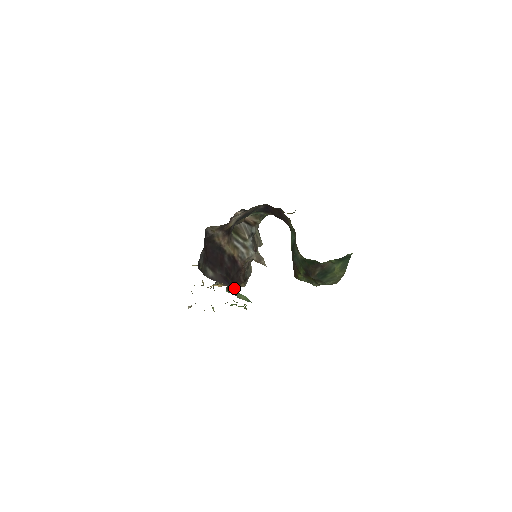
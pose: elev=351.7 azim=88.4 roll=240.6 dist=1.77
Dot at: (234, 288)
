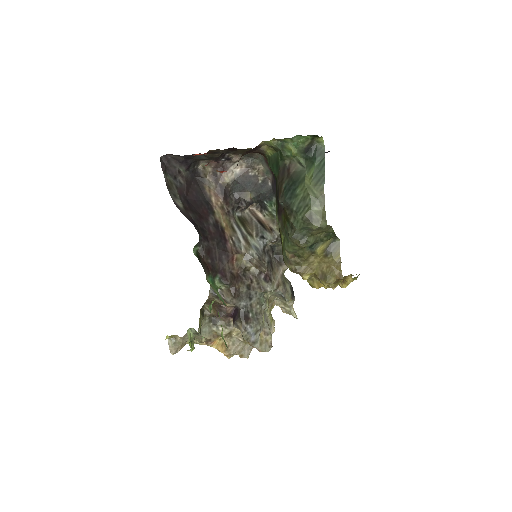
Dot at: (209, 268)
